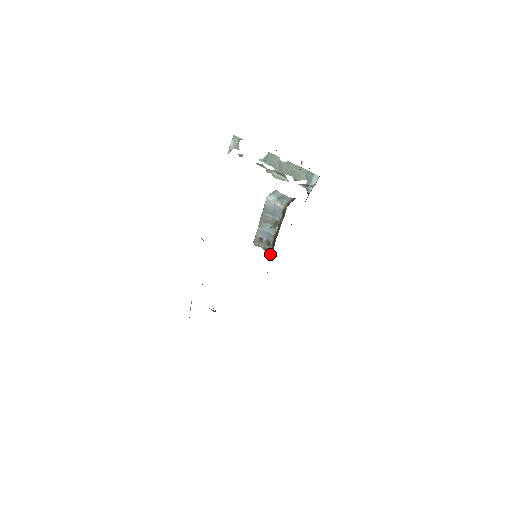
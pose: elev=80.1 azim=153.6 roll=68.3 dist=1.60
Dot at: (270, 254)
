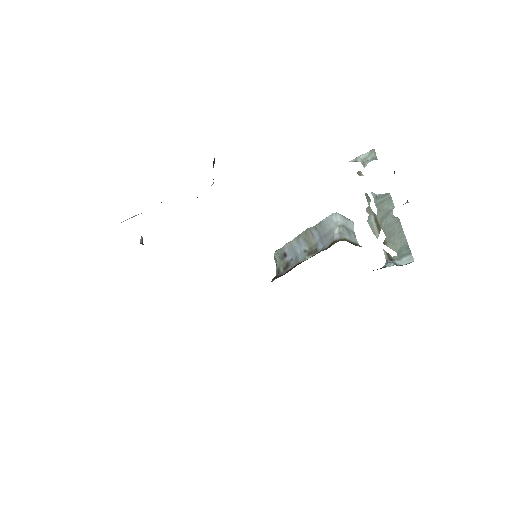
Dot at: (276, 277)
